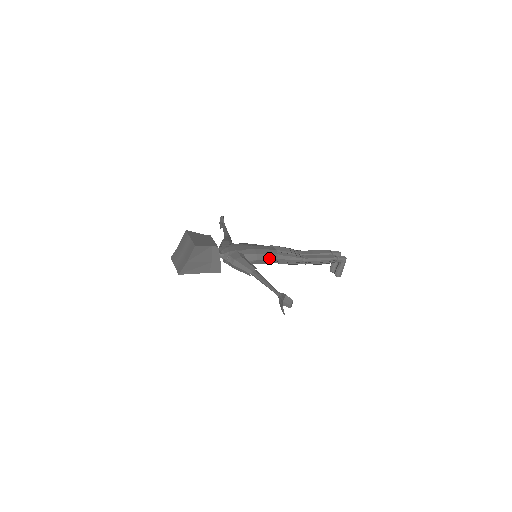
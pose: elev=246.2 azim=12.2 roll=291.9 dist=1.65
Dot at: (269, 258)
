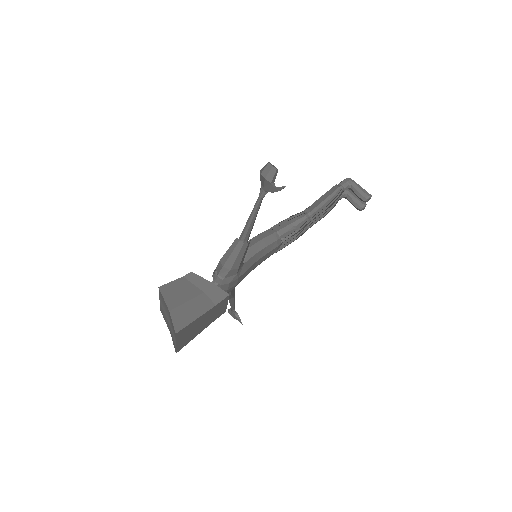
Dot at: (264, 237)
